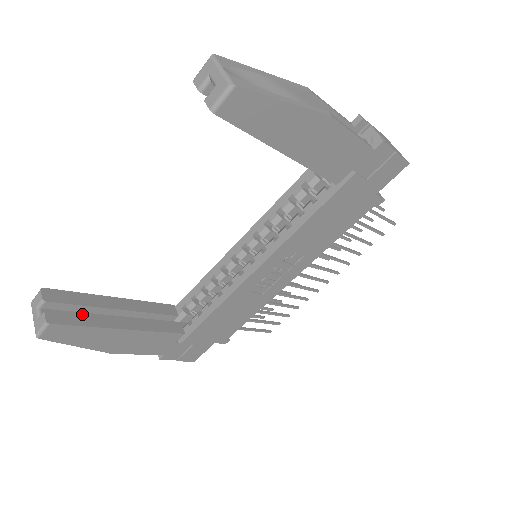
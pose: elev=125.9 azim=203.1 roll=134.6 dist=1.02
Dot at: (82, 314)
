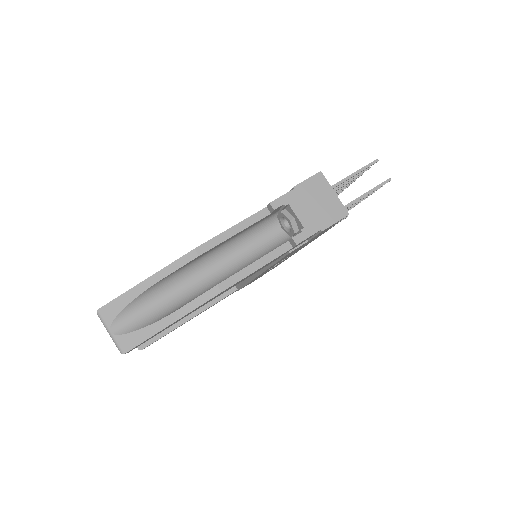
Dot at: occluded
